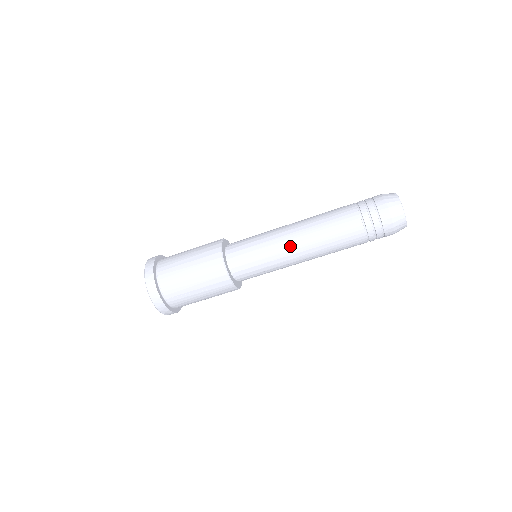
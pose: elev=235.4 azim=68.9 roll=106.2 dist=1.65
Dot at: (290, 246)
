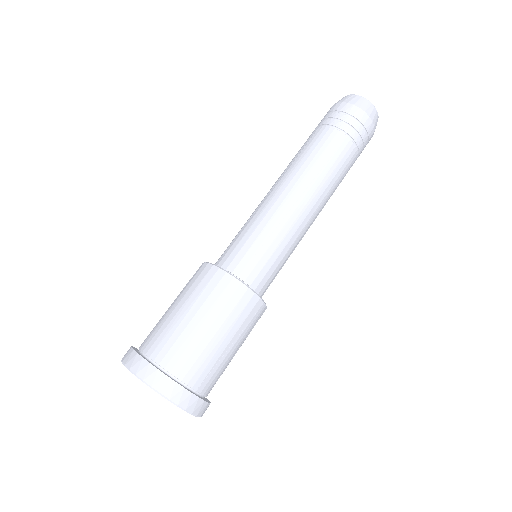
Dot at: (297, 210)
